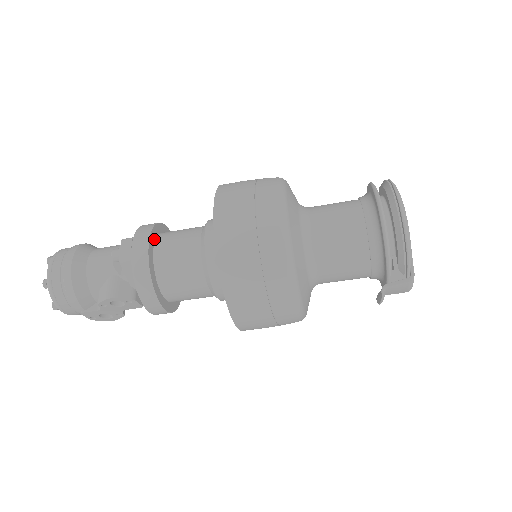
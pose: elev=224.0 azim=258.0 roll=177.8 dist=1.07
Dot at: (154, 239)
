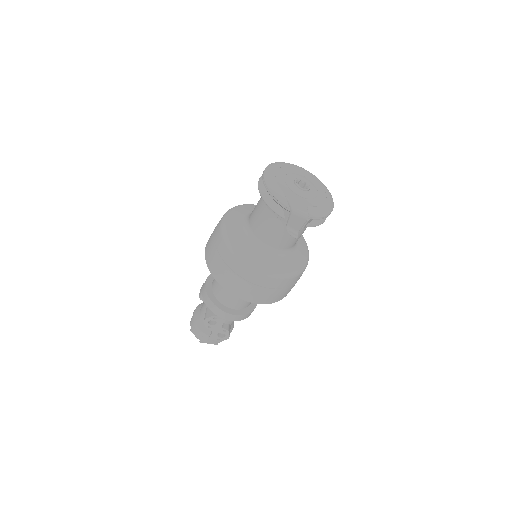
Dot at: (213, 278)
